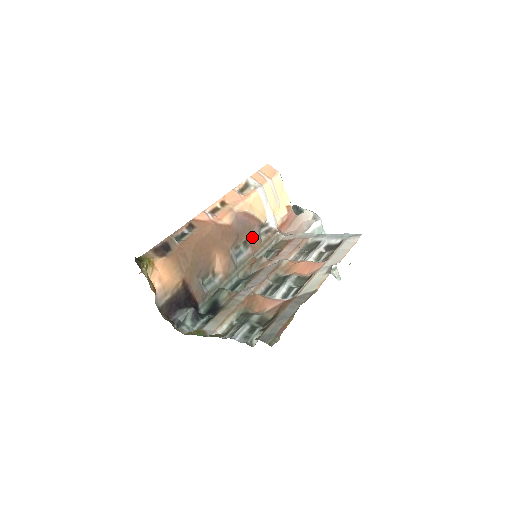
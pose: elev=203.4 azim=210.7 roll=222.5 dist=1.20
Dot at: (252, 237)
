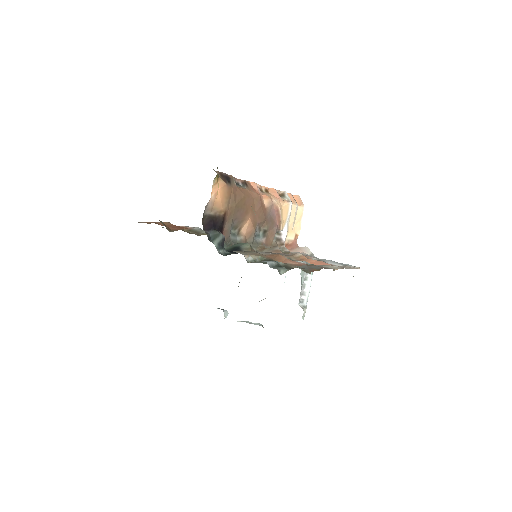
Dot at: (270, 232)
